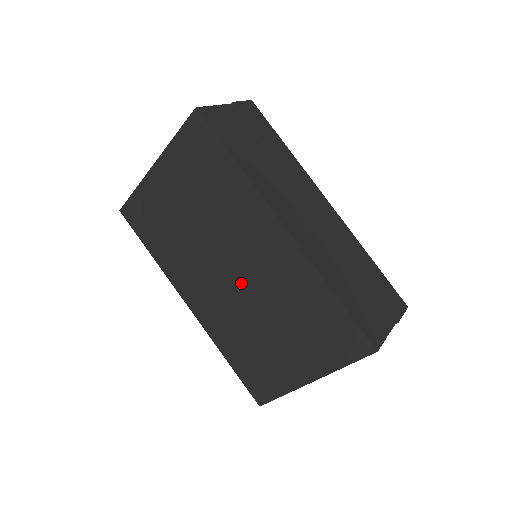
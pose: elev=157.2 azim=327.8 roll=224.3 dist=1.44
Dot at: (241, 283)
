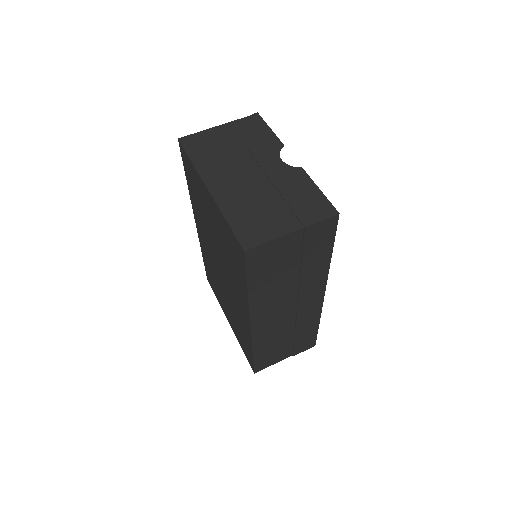
Dot at: (222, 278)
